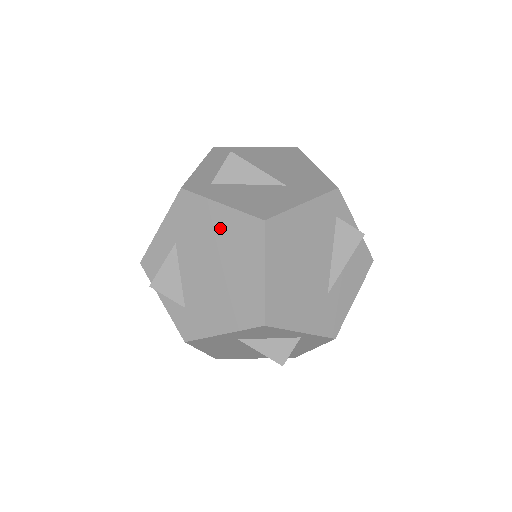
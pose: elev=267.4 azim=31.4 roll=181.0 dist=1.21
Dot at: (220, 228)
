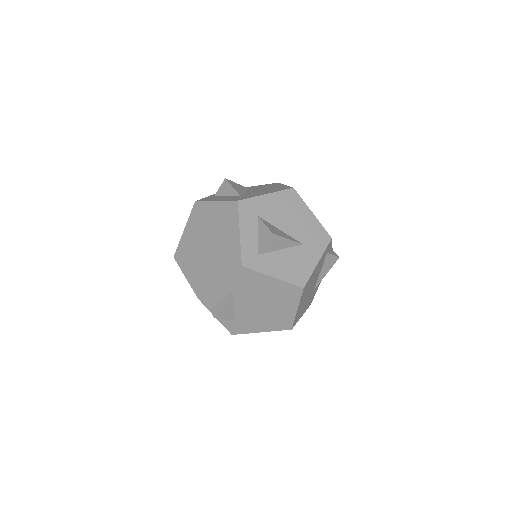
Dot at: (270, 288)
